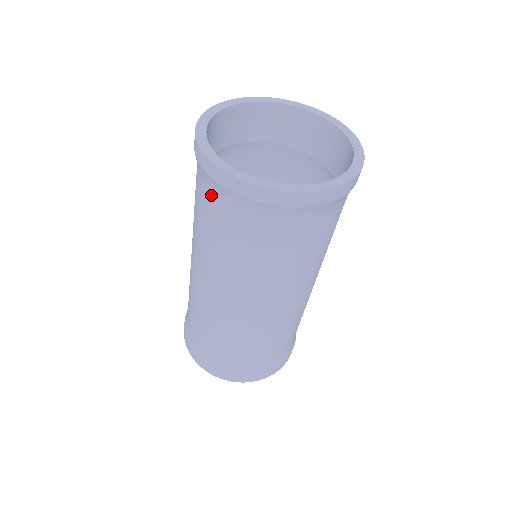
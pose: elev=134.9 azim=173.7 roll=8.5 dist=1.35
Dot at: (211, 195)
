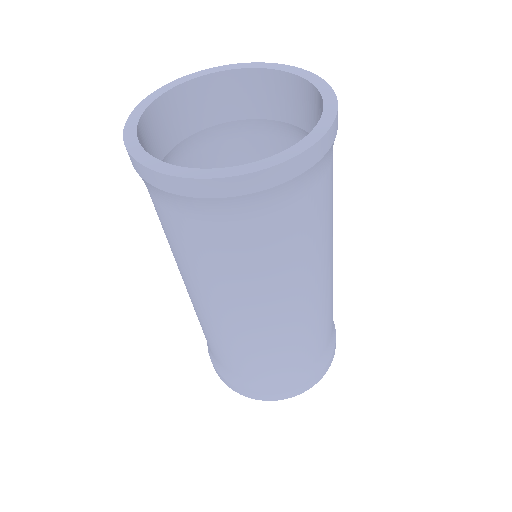
Dot at: (167, 208)
